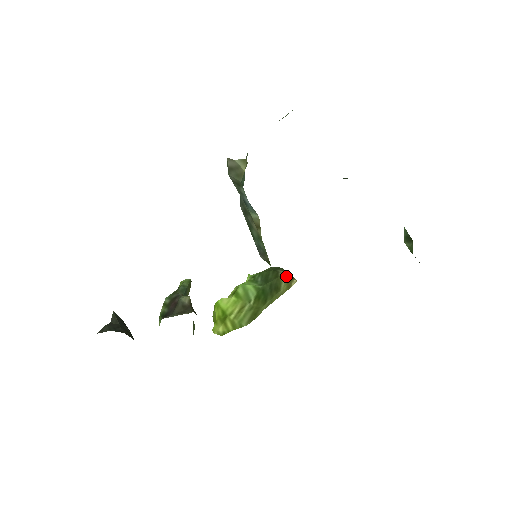
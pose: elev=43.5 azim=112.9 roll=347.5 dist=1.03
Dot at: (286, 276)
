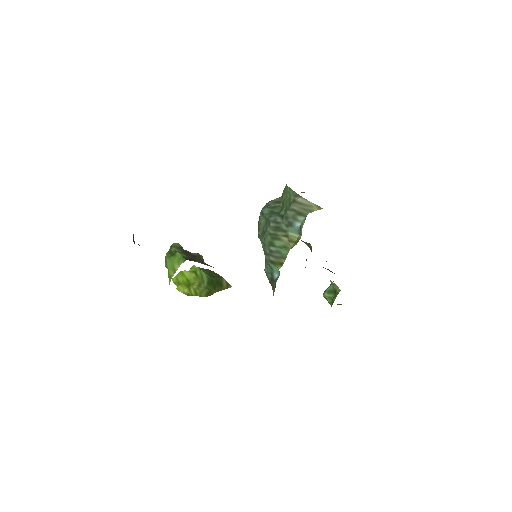
Dot at: occluded
